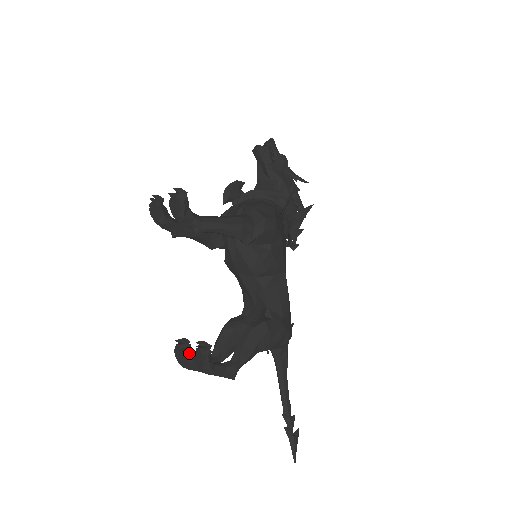
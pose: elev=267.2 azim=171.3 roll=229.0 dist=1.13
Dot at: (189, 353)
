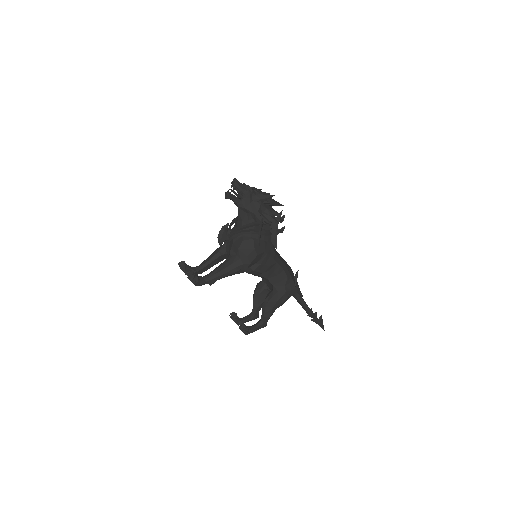
Dot at: (238, 319)
